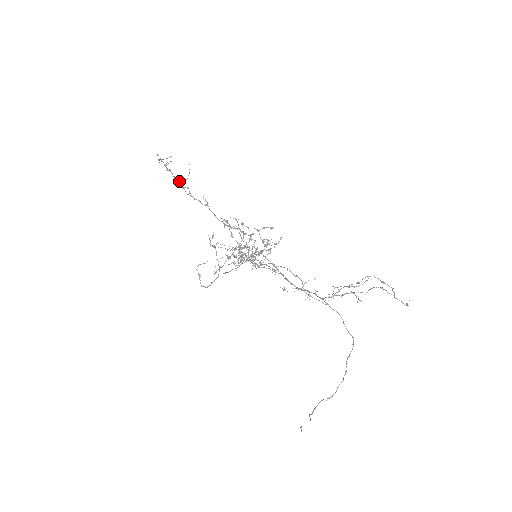
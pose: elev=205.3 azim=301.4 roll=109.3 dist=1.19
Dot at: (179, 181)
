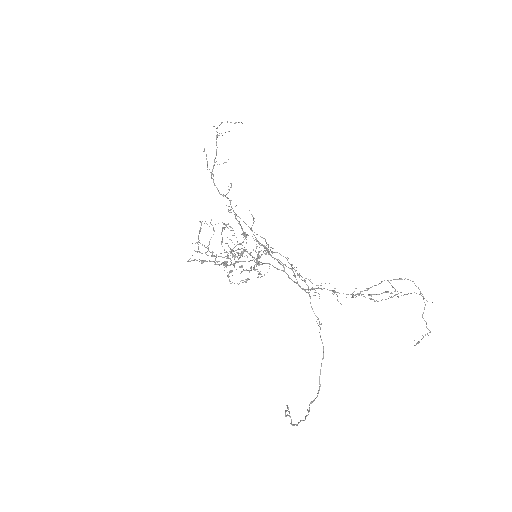
Dot at: (207, 166)
